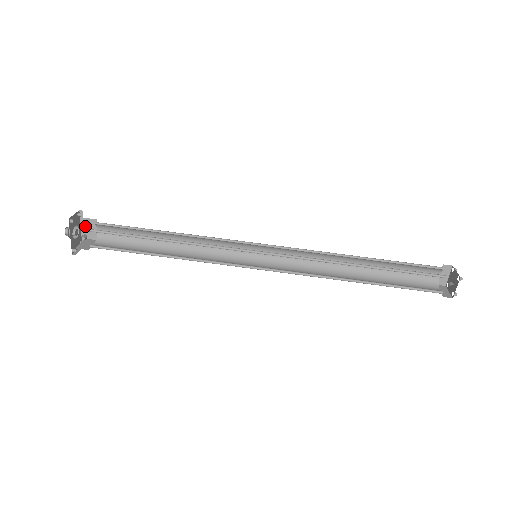
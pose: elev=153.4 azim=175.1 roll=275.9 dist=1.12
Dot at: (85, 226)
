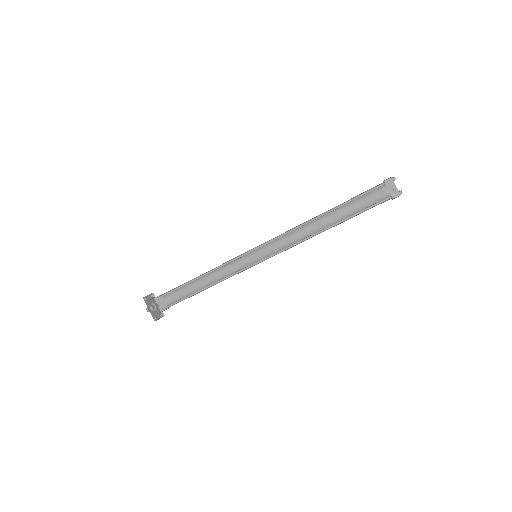
Dot at: (159, 302)
